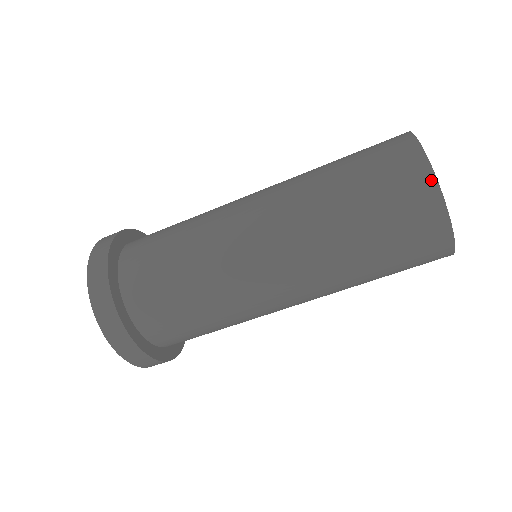
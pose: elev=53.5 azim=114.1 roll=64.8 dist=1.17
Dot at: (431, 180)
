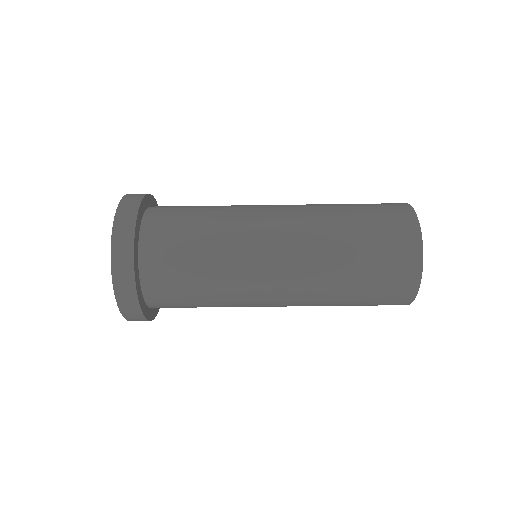
Dot at: (419, 258)
